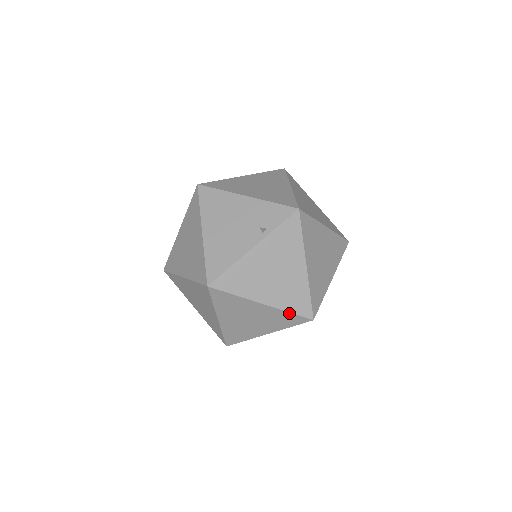
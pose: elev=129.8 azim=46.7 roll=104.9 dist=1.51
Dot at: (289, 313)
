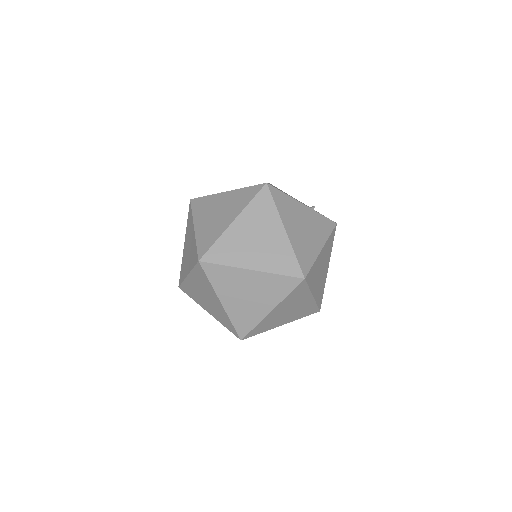
Dot at: (294, 256)
